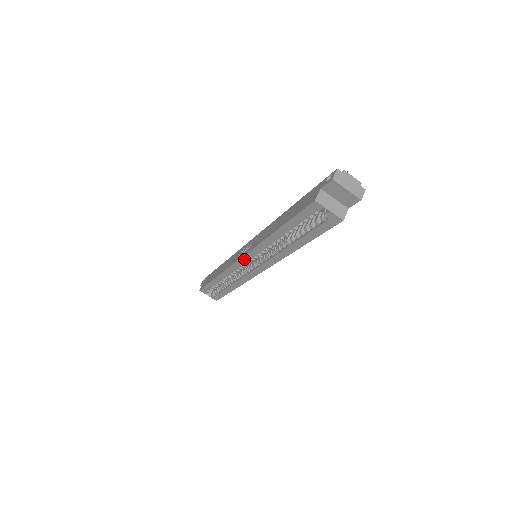
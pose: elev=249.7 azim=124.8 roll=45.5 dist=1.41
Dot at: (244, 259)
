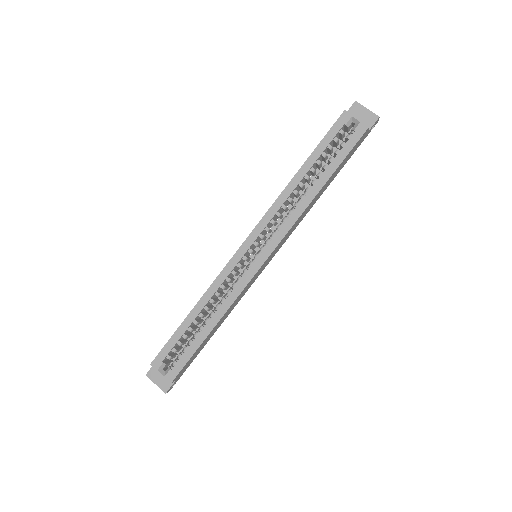
Dot at: (248, 241)
